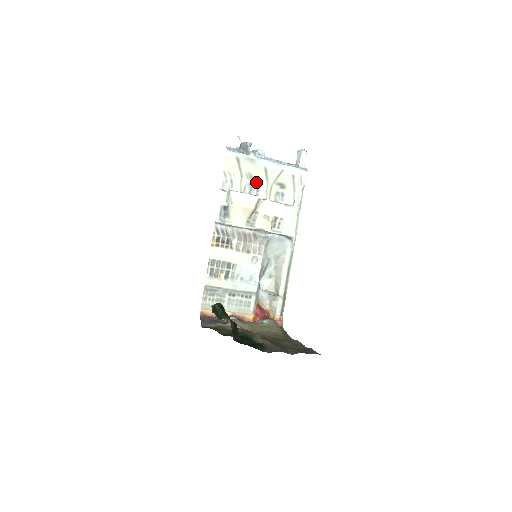
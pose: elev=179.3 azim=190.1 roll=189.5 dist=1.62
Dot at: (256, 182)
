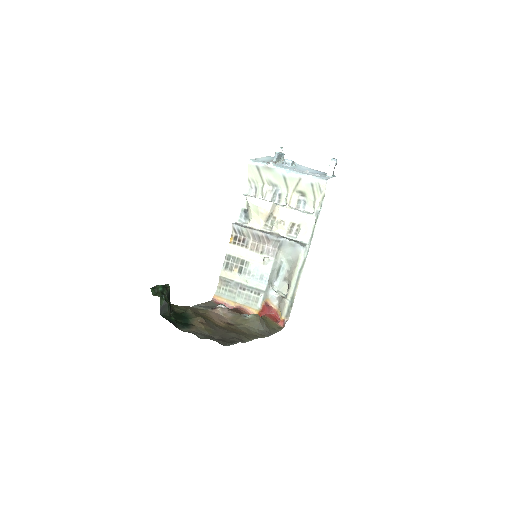
Dot at: (277, 189)
